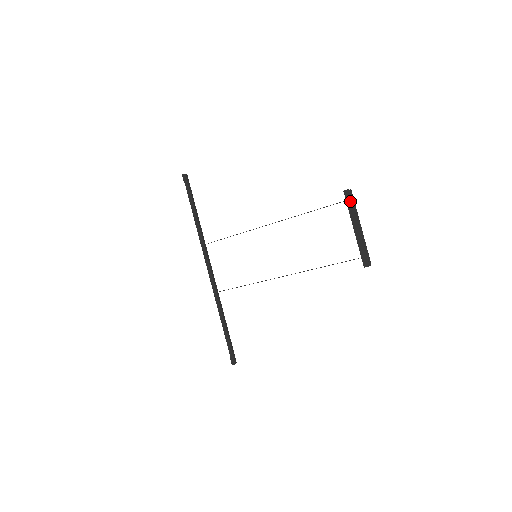
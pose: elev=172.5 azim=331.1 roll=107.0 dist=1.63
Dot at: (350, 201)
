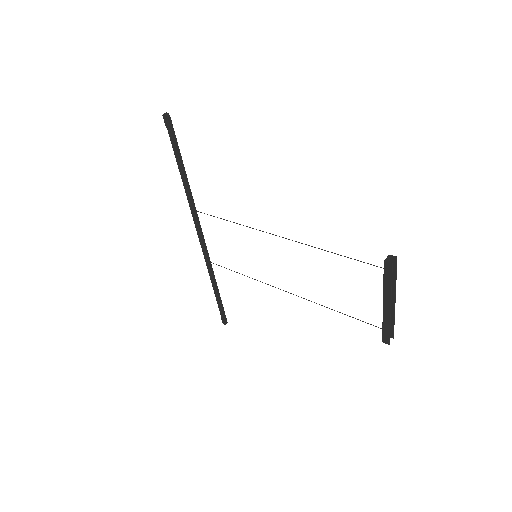
Dot at: (389, 277)
